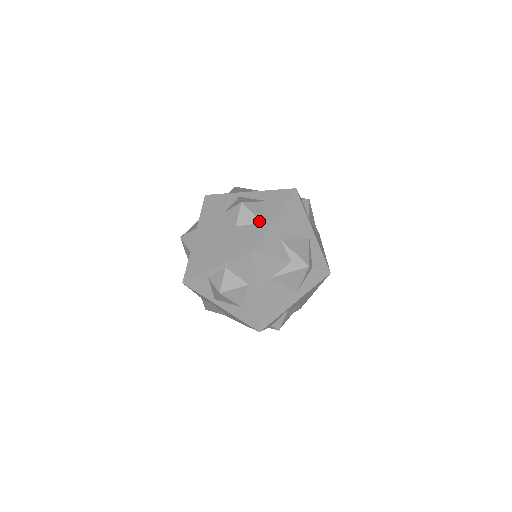
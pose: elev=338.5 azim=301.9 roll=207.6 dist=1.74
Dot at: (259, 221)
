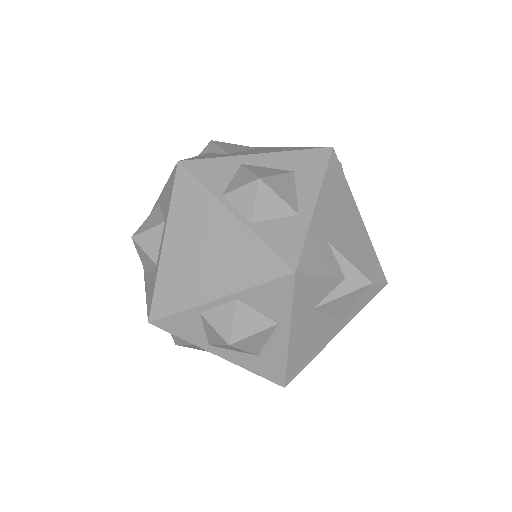
Dot at: (291, 211)
